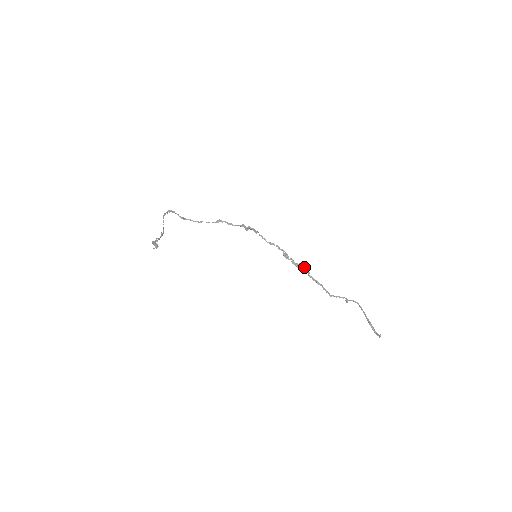
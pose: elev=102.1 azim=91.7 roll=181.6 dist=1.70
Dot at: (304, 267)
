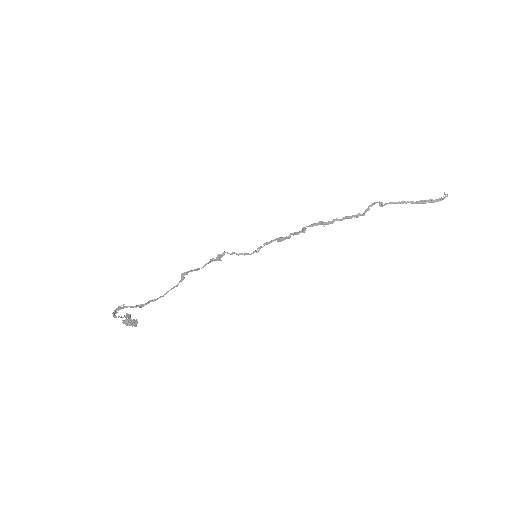
Dot at: (310, 225)
